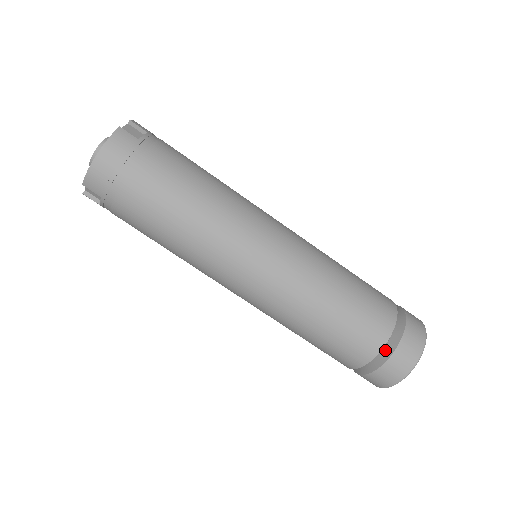
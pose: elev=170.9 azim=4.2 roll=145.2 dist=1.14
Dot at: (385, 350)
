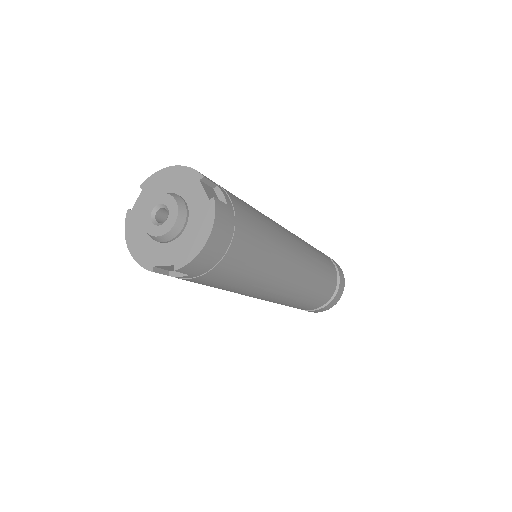
Dot at: occluded
